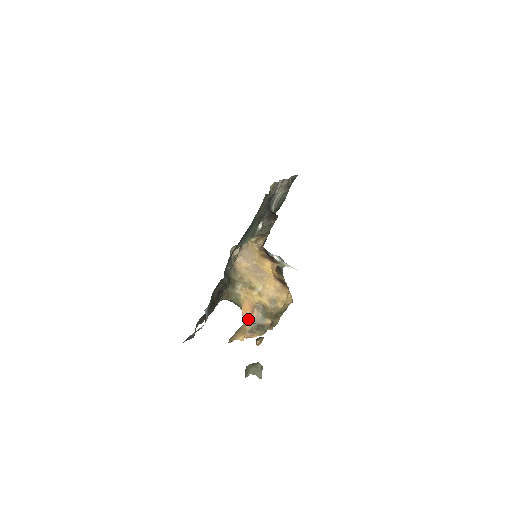
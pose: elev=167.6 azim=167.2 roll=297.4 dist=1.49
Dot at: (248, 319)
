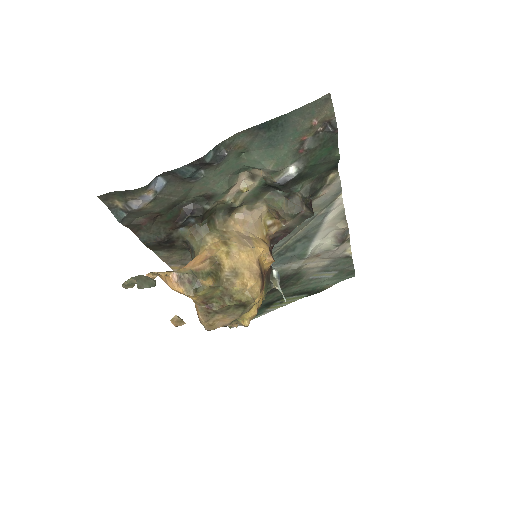
Dot at: (191, 265)
